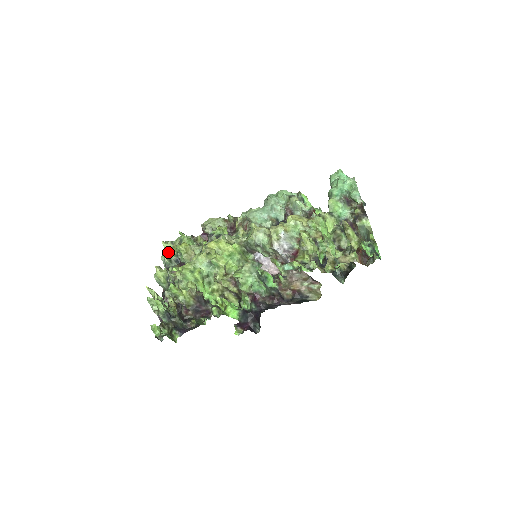
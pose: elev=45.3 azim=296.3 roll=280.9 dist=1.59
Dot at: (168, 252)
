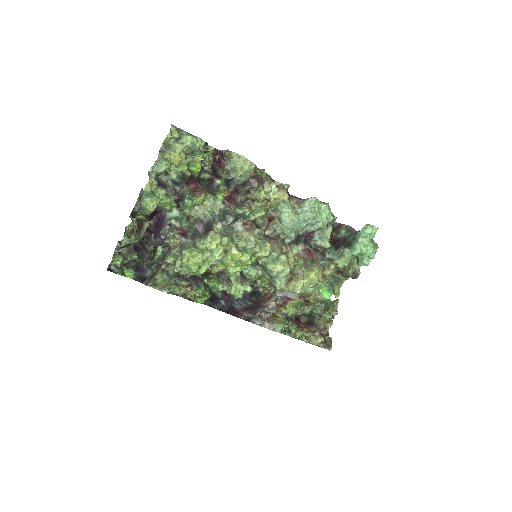
Dot at: (170, 159)
